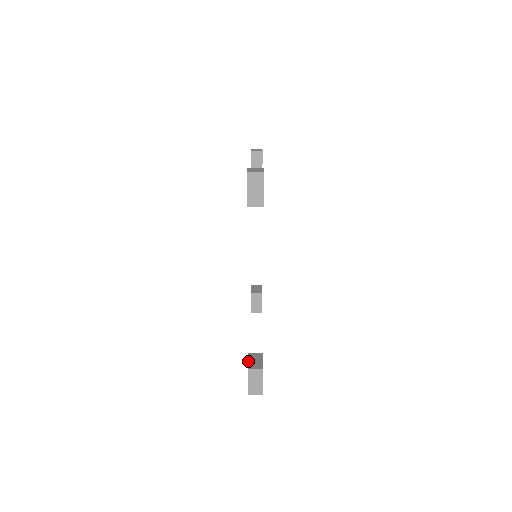
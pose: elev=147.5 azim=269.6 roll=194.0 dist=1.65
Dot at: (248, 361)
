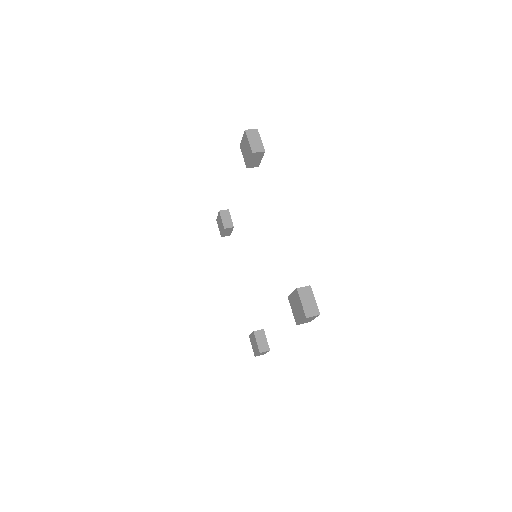
Dot at: (257, 343)
